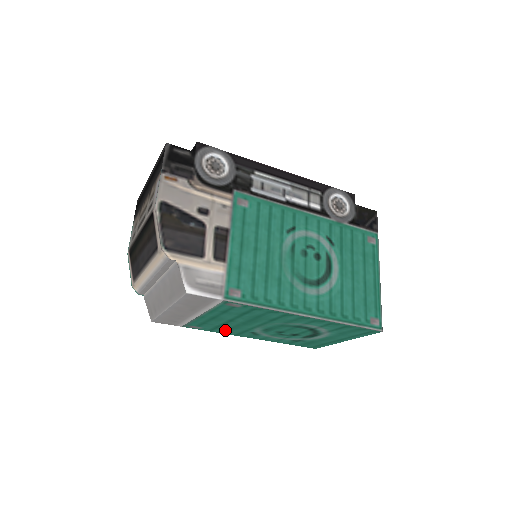
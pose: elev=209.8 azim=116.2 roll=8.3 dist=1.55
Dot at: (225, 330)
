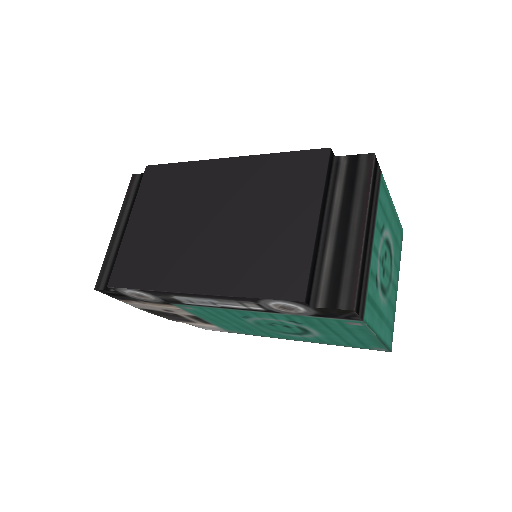
Dot at: occluded
